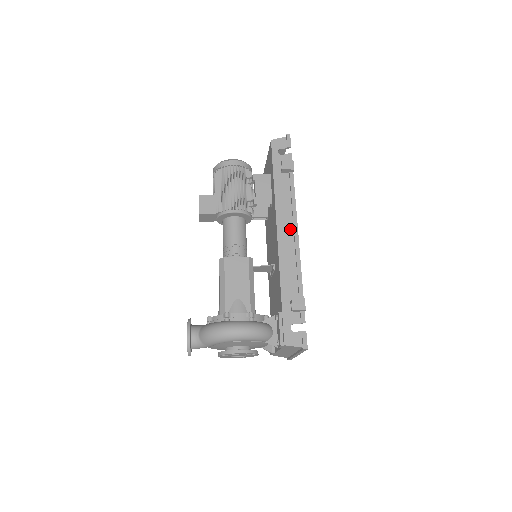
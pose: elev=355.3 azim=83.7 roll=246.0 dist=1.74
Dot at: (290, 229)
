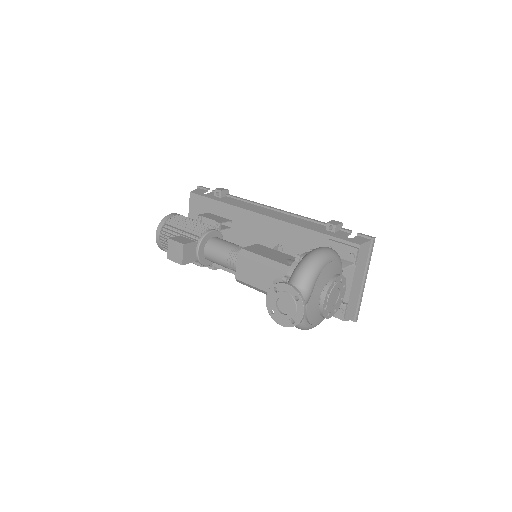
Dot at: (268, 210)
